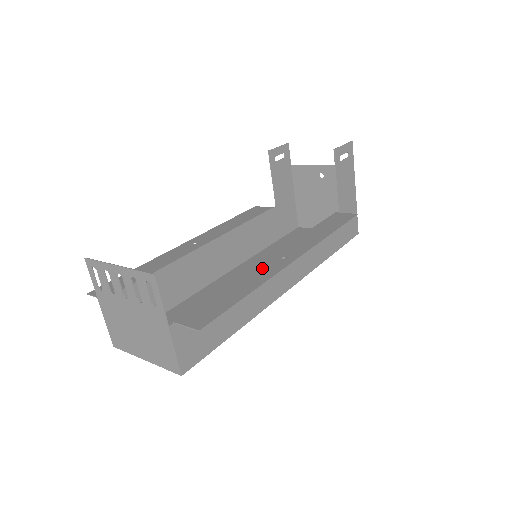
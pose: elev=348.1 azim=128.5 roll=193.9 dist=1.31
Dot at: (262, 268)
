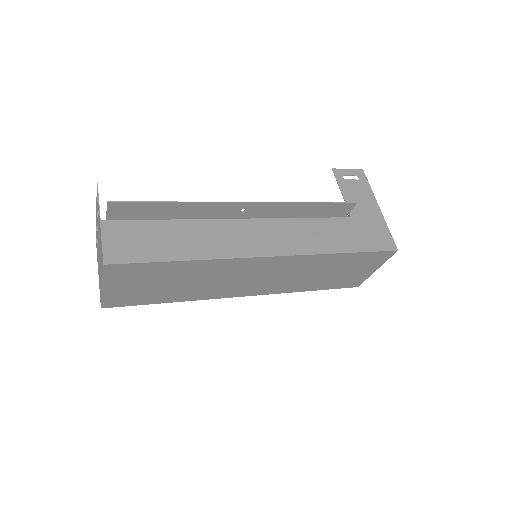
Dot at: (215, 213)
